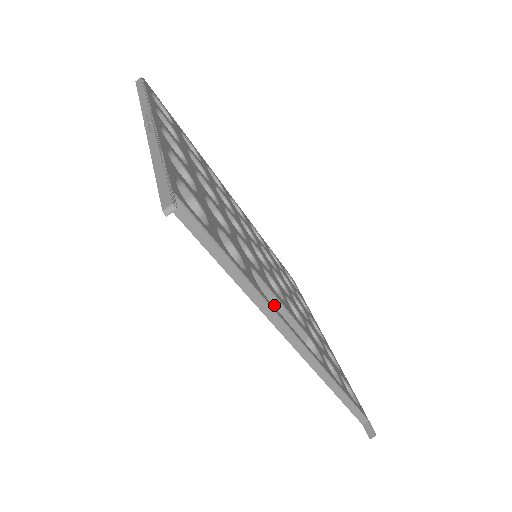
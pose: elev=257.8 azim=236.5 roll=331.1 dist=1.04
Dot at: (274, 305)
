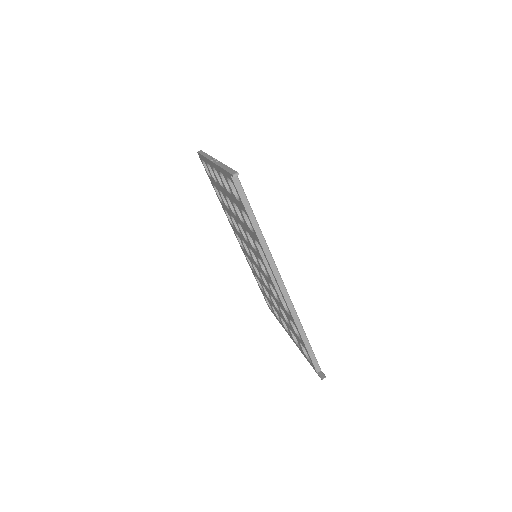
Dot at: (268, 269)
